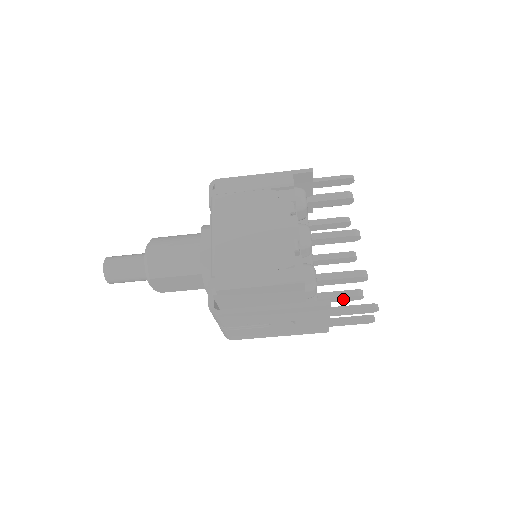
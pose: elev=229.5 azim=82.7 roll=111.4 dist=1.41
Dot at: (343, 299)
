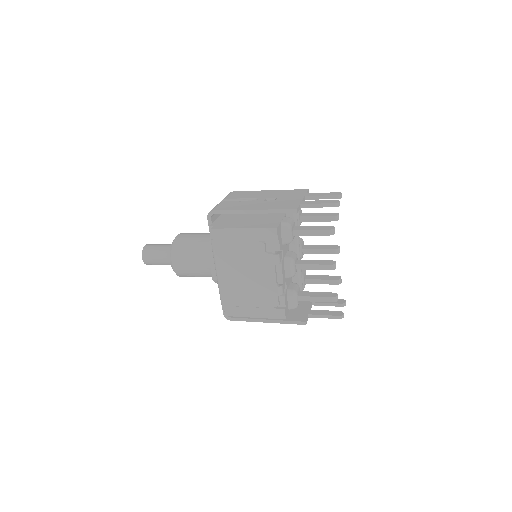
Dot at: occluded
